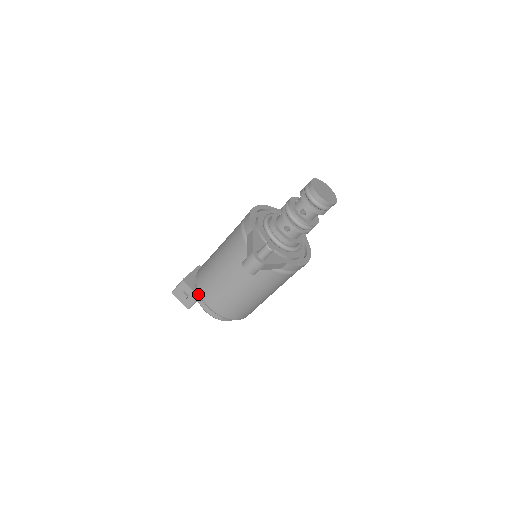
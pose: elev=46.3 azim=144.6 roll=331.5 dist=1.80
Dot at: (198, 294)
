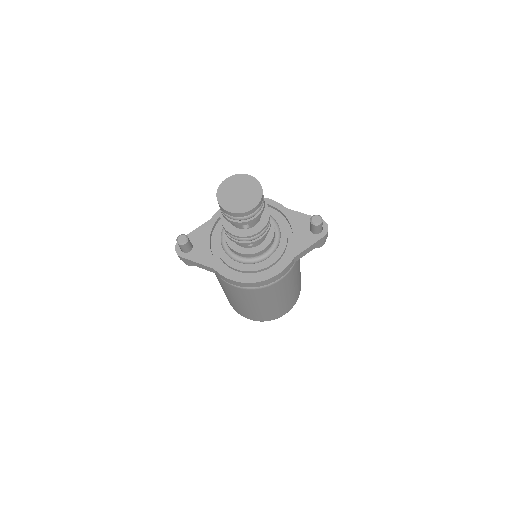
Dot at: occluded
